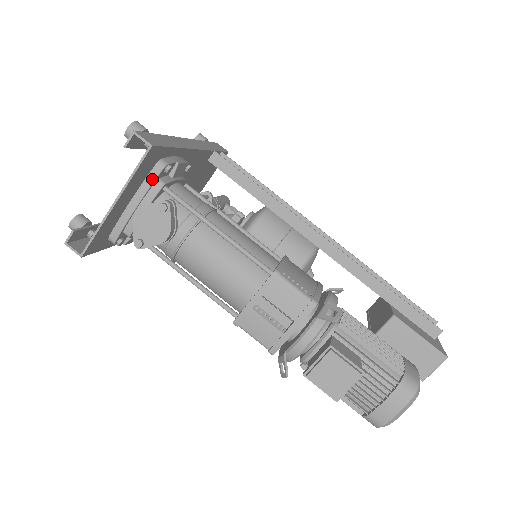
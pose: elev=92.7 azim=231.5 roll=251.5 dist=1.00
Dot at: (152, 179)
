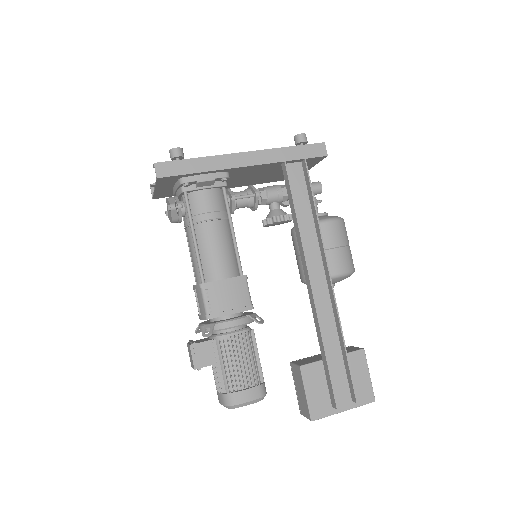
Dot at: (177, 185)
